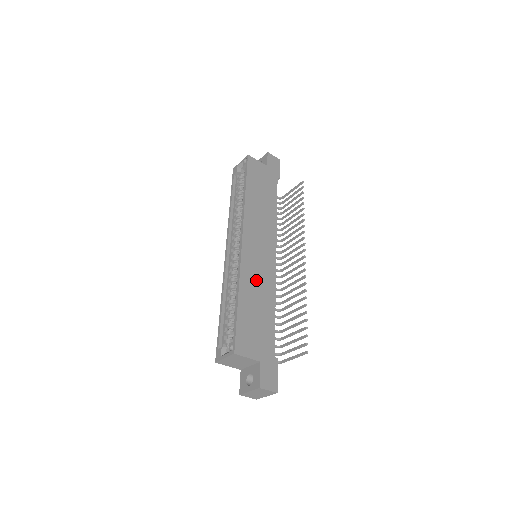
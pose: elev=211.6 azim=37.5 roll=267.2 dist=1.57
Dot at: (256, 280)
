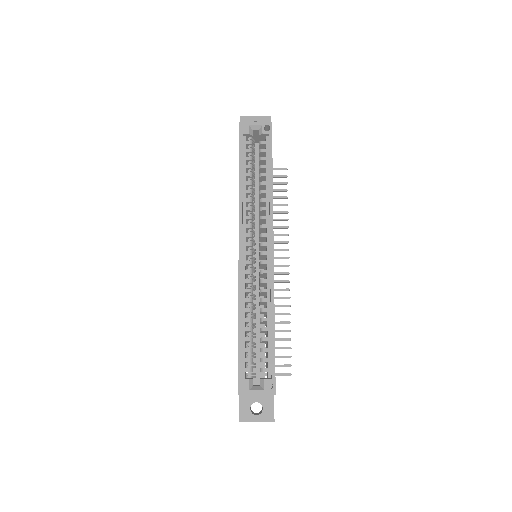
Dot at: occluded
